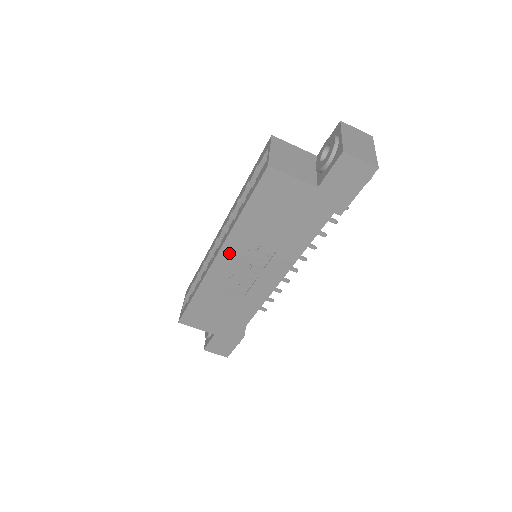
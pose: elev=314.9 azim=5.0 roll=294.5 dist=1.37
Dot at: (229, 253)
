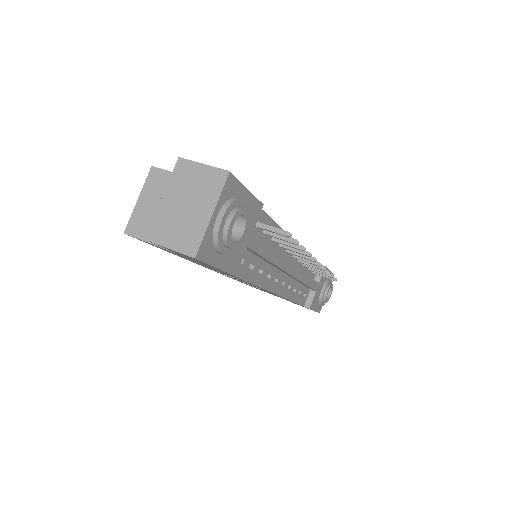
Dot at: occluded
